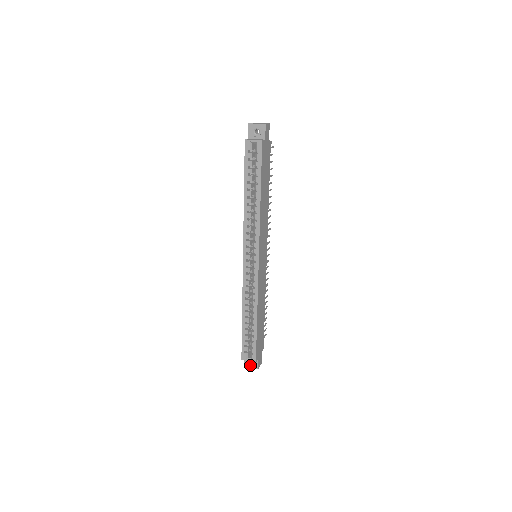
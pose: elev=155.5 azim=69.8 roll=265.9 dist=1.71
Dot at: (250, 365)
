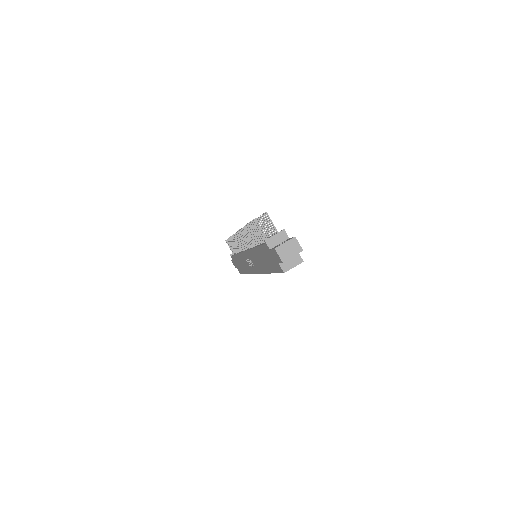
Dot at: occluded
